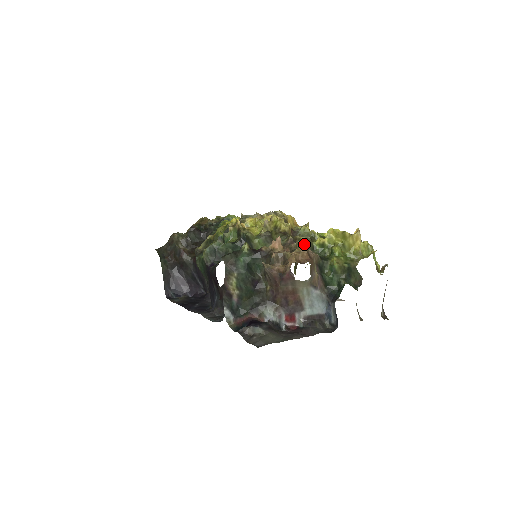
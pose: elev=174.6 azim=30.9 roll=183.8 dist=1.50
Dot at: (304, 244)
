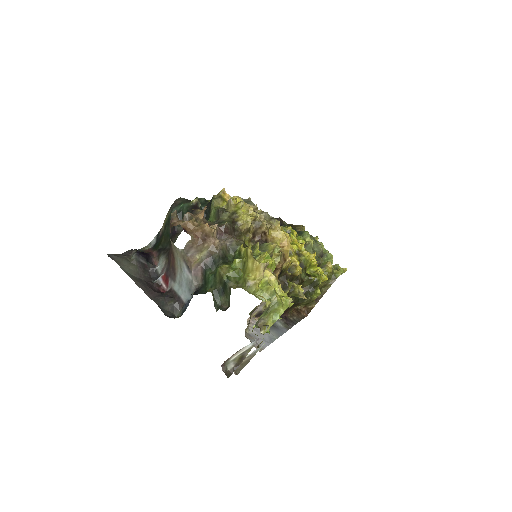
Dot at: occluded
